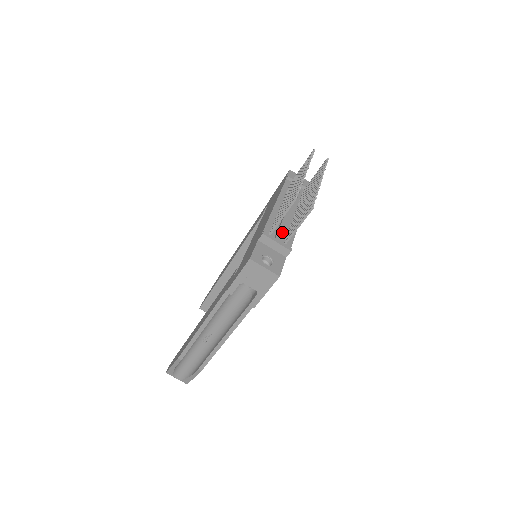
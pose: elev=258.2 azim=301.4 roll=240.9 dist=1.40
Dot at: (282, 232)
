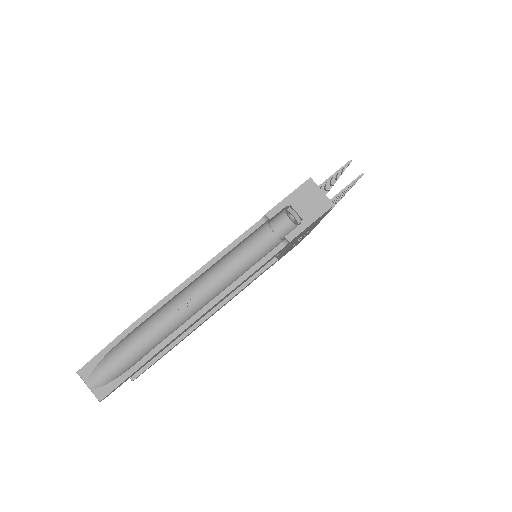
Dot at: occluded
